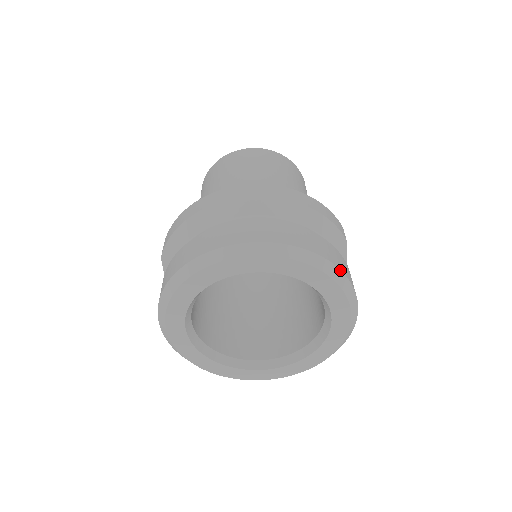
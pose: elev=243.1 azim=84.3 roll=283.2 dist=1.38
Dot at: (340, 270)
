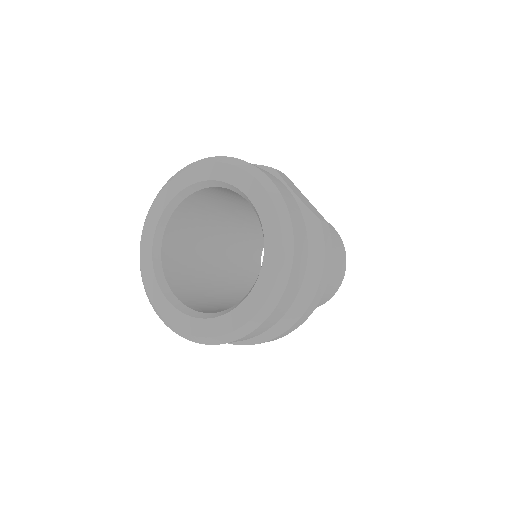
Dot at: (227, 157)
